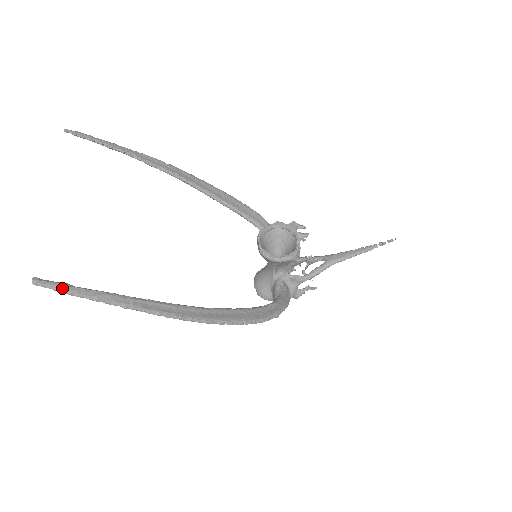
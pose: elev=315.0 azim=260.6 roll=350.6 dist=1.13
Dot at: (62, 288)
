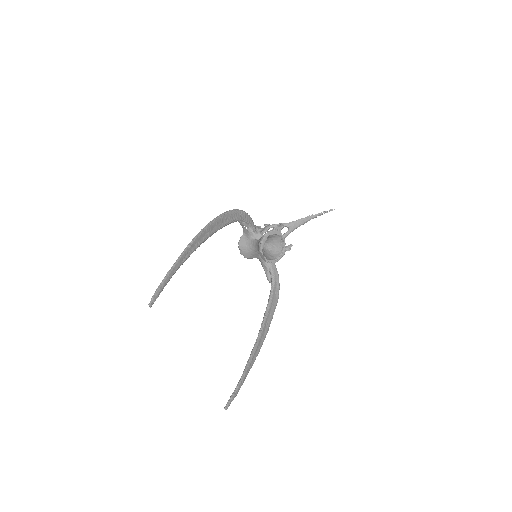
Dot at: occluded
